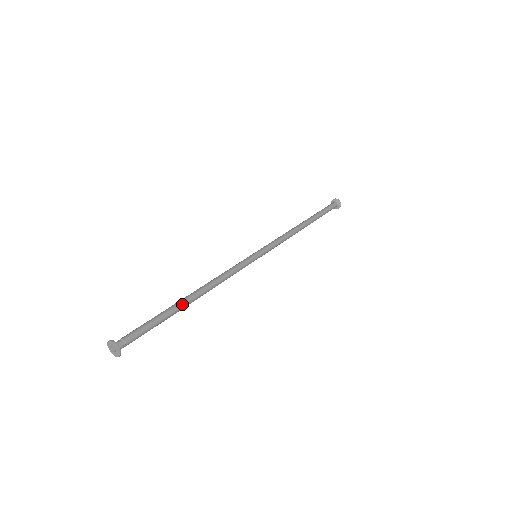
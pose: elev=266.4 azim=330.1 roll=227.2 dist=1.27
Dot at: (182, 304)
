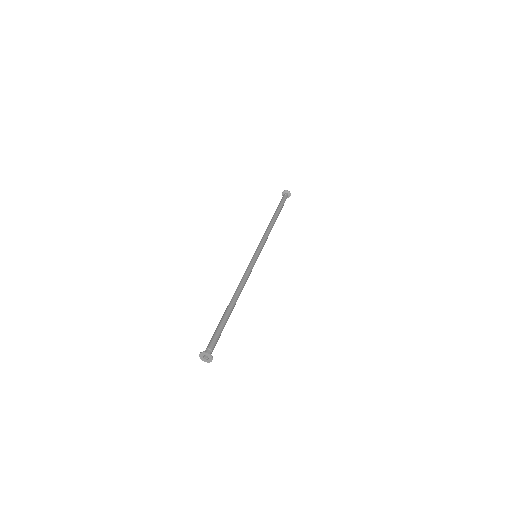
Dot at: (229, 309)
